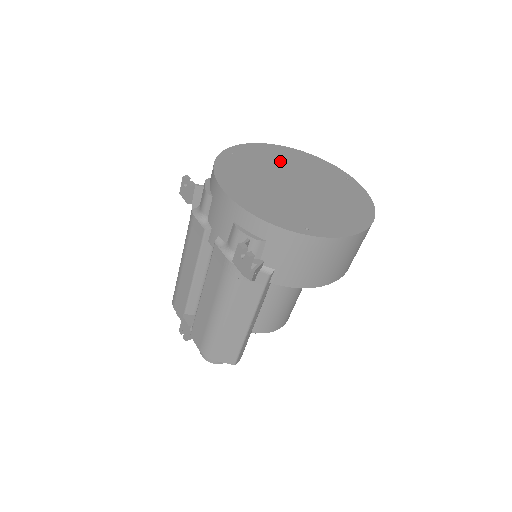
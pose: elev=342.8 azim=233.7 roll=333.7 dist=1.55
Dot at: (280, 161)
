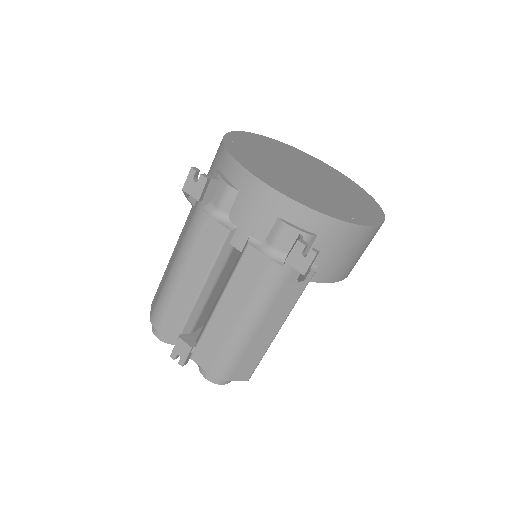
Dot at: (274, 150)
